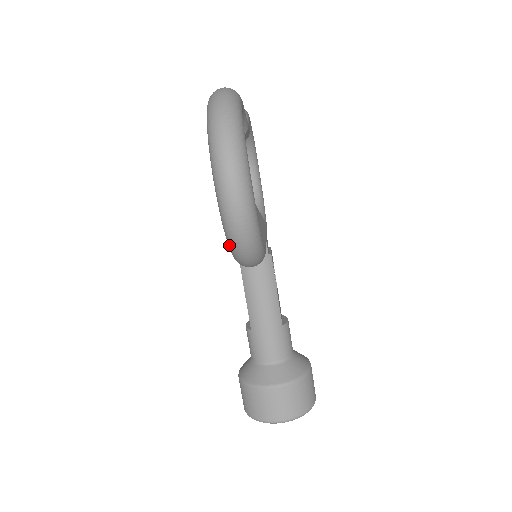
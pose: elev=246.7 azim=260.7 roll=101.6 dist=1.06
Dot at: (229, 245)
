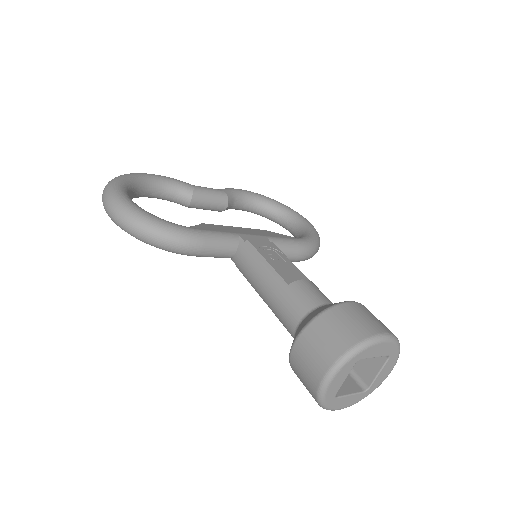
Dot at: occluded
